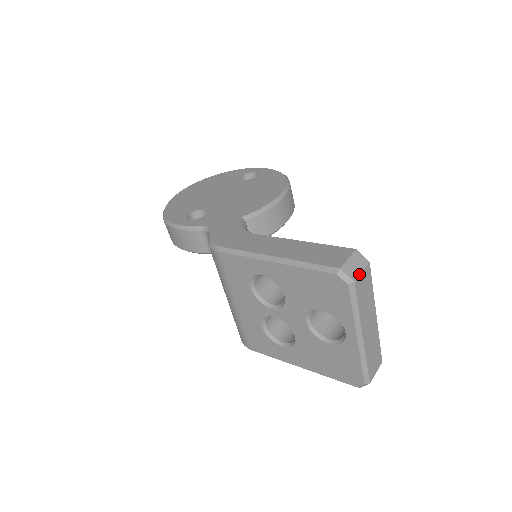
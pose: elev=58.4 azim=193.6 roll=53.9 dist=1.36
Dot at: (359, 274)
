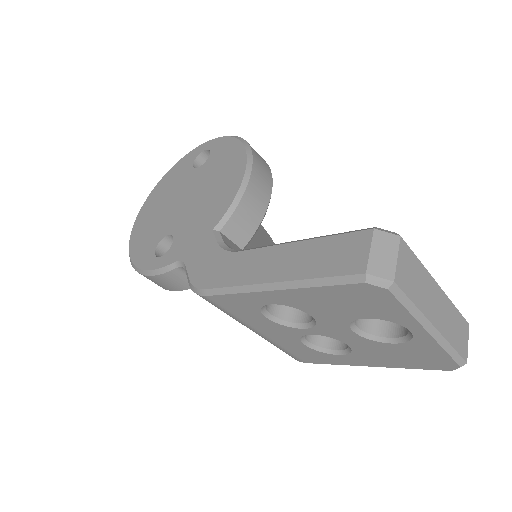
Dot at: (395, 265)
